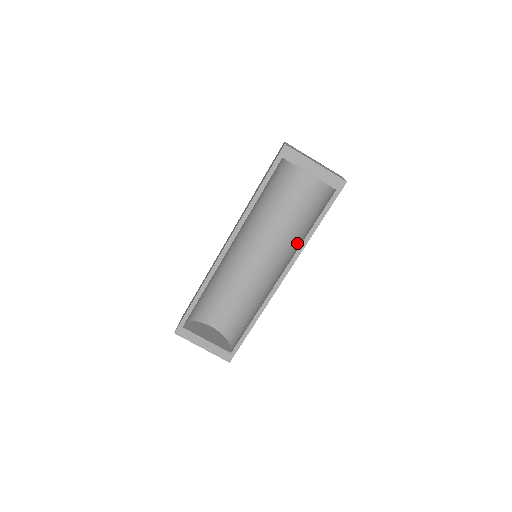
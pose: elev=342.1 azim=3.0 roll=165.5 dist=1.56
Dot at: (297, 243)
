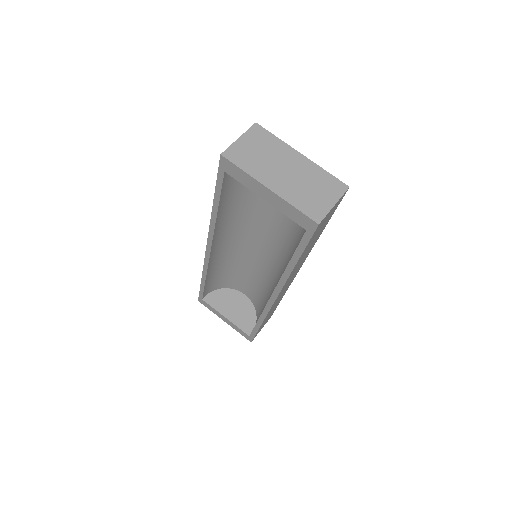
Dot at: occluded
